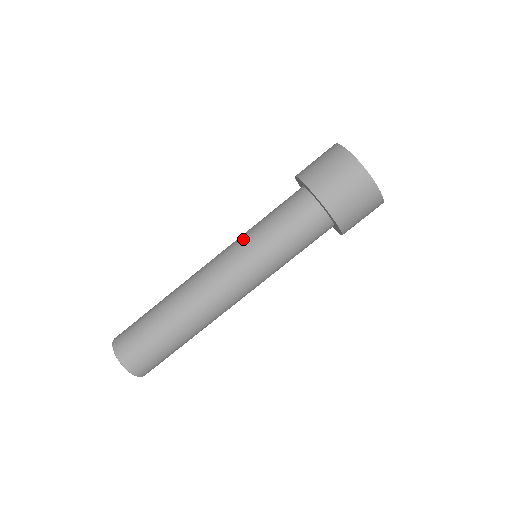
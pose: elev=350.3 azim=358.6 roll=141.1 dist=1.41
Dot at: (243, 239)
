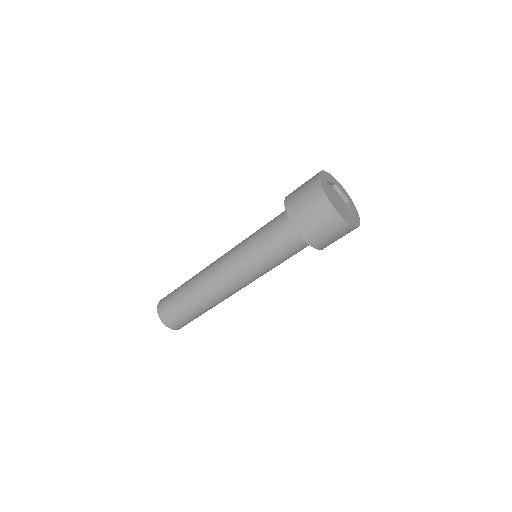
Dot at: occluded
